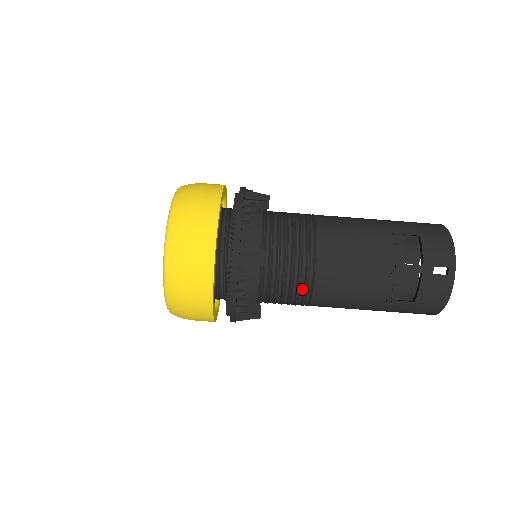
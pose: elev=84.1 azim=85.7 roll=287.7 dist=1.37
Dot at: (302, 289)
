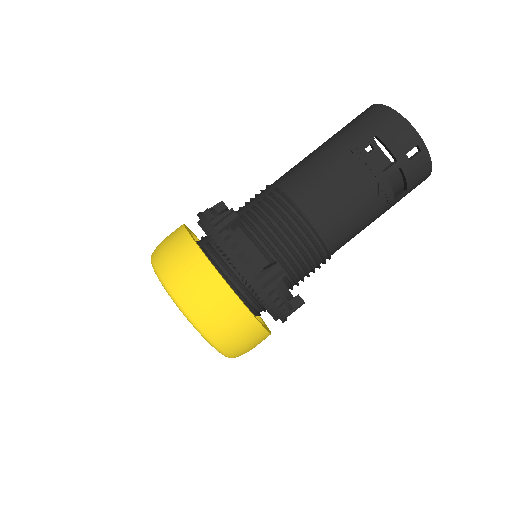
Dot at: (319, 257)
